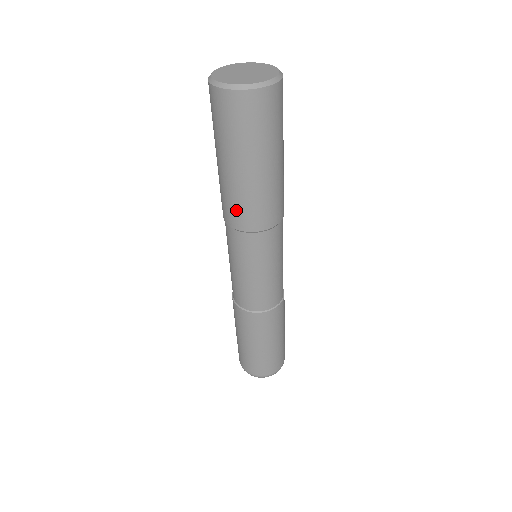
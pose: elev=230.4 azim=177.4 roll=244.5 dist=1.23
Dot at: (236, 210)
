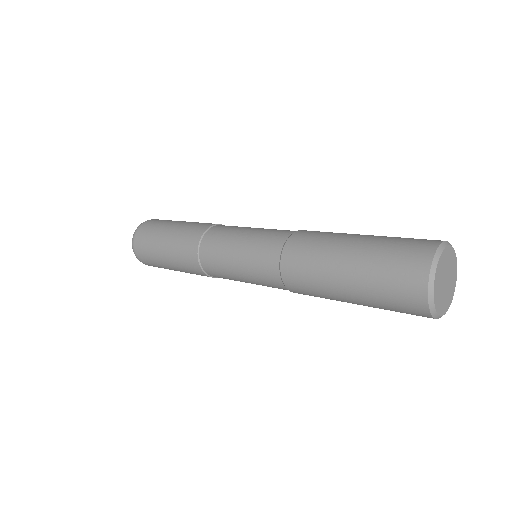
Dot at: (301, 275)
